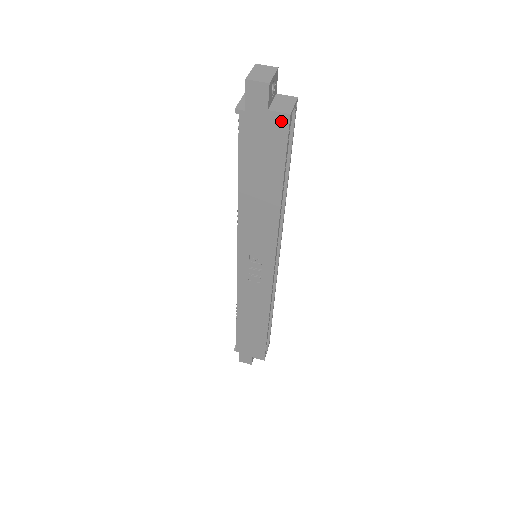
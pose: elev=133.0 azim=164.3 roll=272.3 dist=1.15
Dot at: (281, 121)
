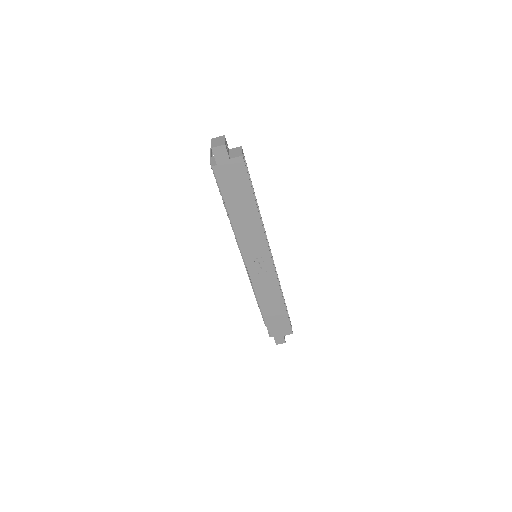
Dot at: (239, 162)
